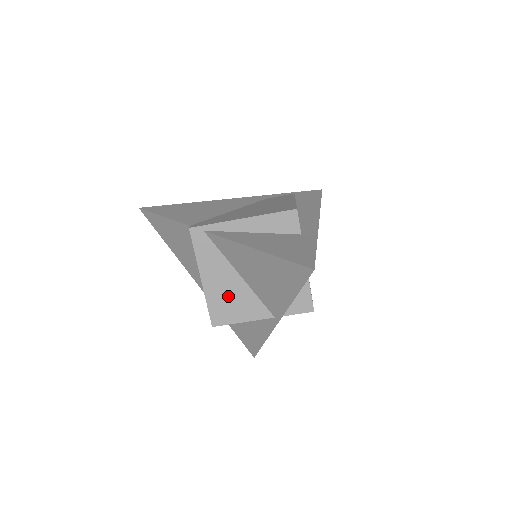
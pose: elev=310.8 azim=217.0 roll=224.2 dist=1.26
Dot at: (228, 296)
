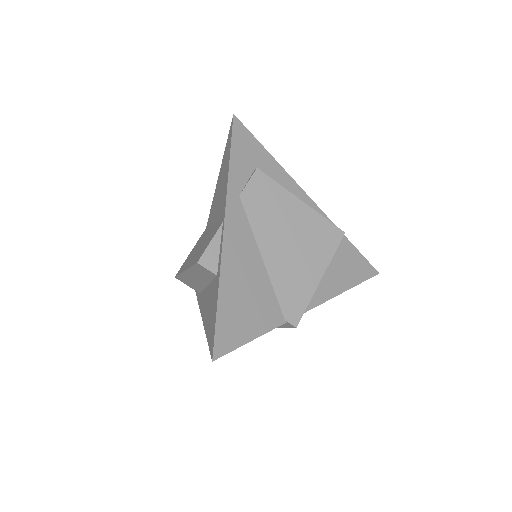
Dot at: occluded
